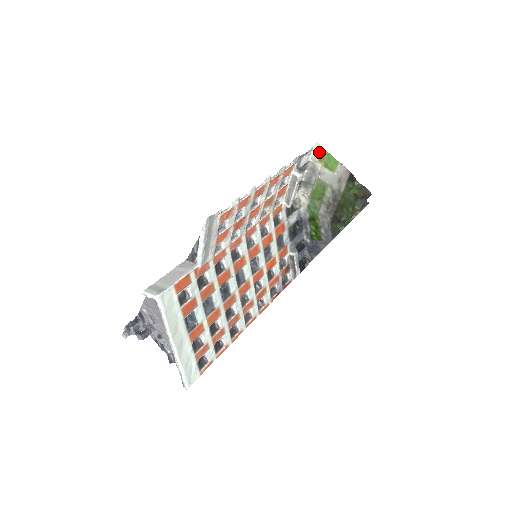
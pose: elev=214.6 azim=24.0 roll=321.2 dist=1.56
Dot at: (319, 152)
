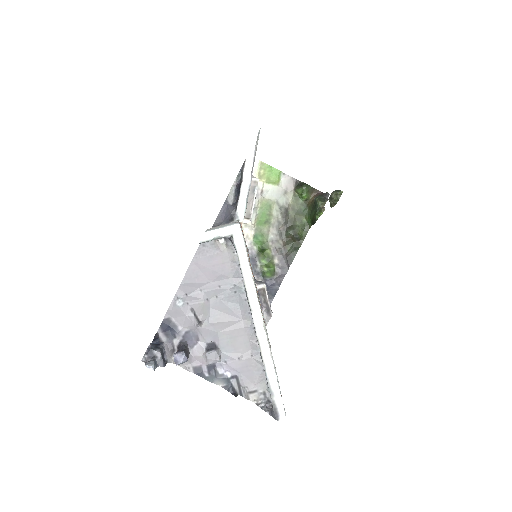
Dot at: (258, 168)
